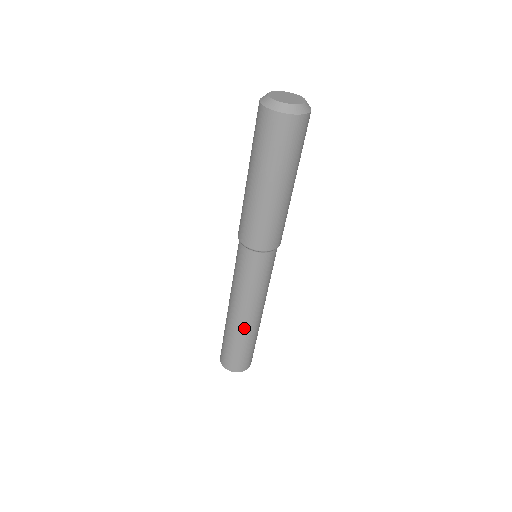
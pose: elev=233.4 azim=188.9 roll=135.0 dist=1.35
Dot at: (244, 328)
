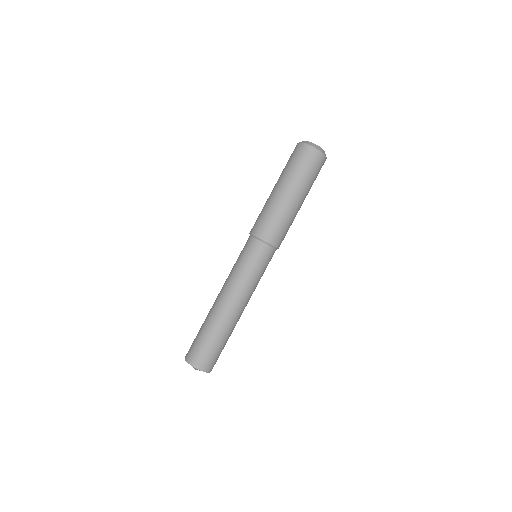
Dot at: (224, 315)
